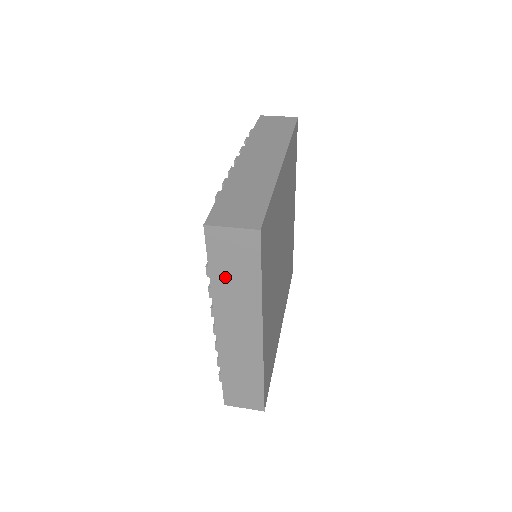
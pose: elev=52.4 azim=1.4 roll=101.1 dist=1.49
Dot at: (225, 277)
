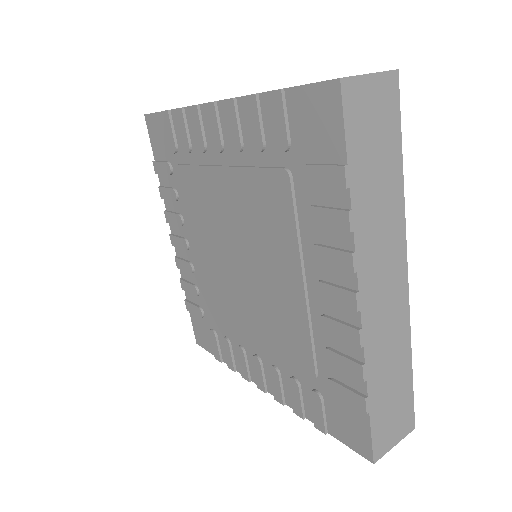
Dot at: (366, 177)
